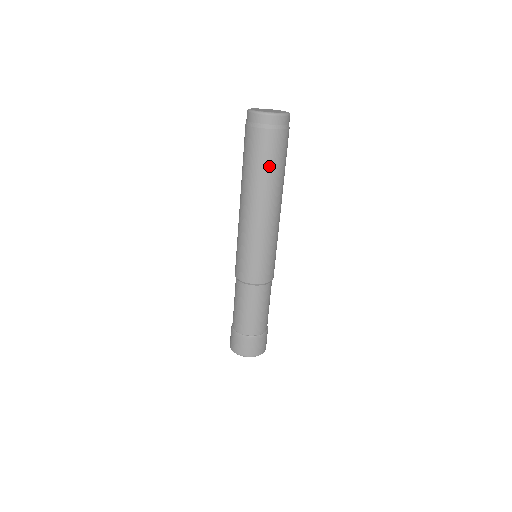
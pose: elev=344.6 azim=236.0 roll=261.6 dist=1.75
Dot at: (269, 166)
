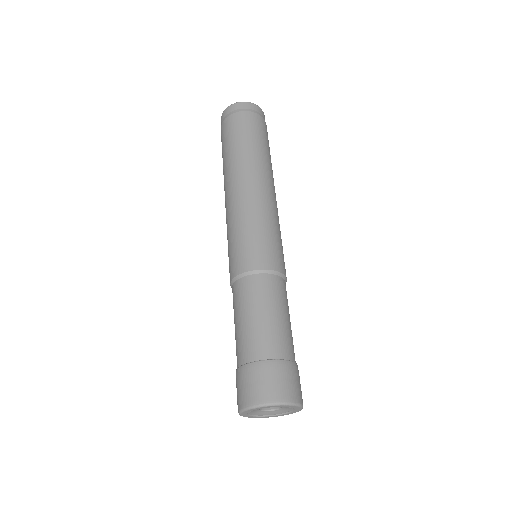
Dot at: (246, 140)
